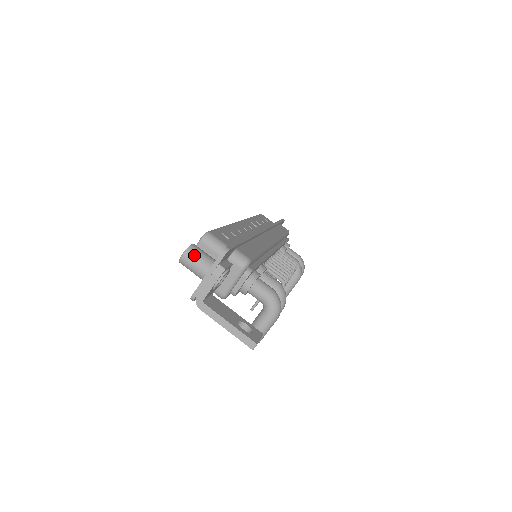
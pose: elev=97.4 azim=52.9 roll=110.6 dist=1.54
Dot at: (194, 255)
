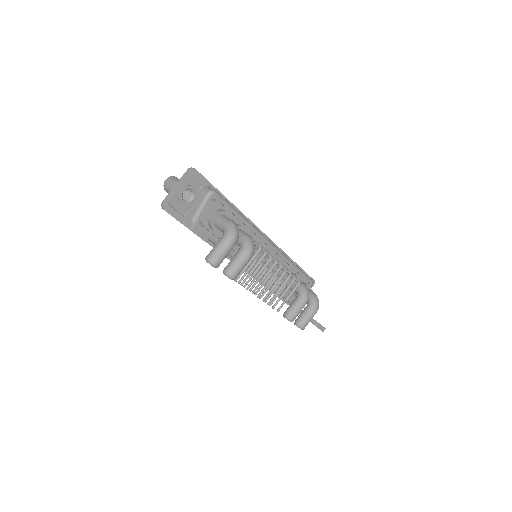
Dot at: (173, 179)
